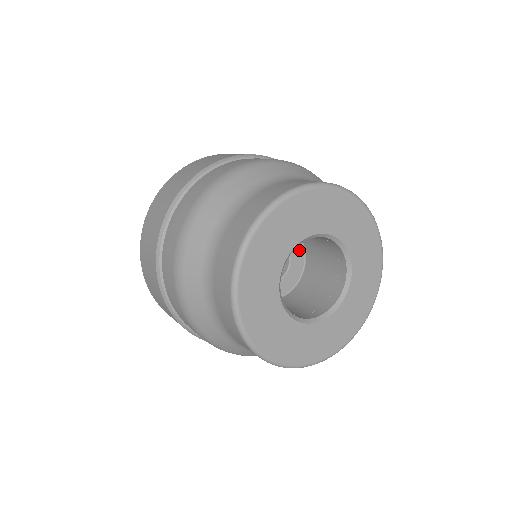
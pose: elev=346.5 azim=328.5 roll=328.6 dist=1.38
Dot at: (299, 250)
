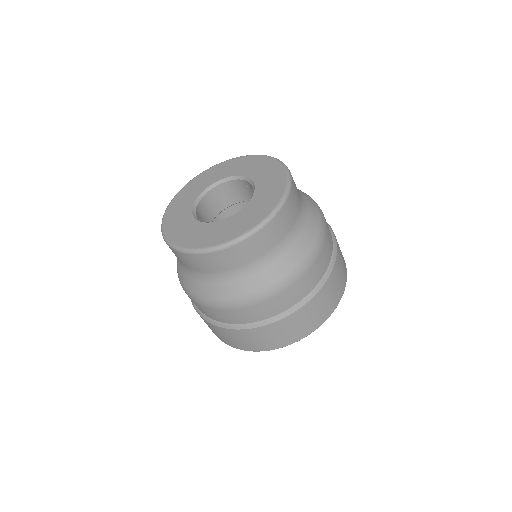
Dot at: occluded
